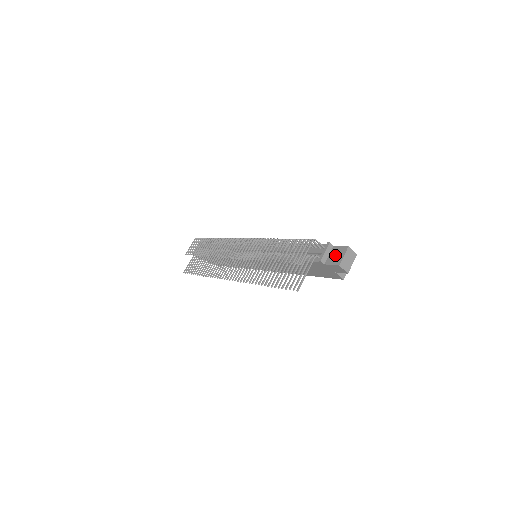
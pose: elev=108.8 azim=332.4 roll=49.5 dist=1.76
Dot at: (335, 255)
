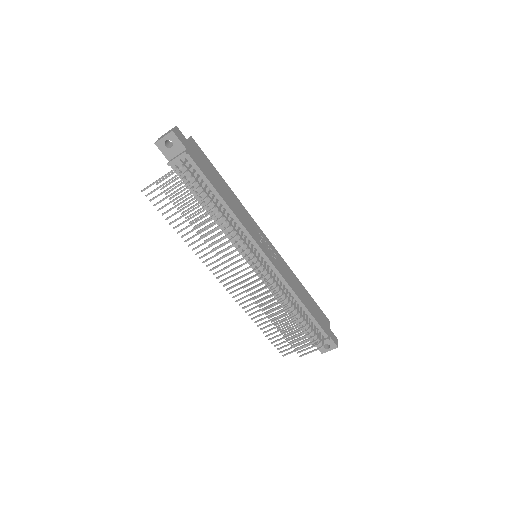
Dot at: occluded
